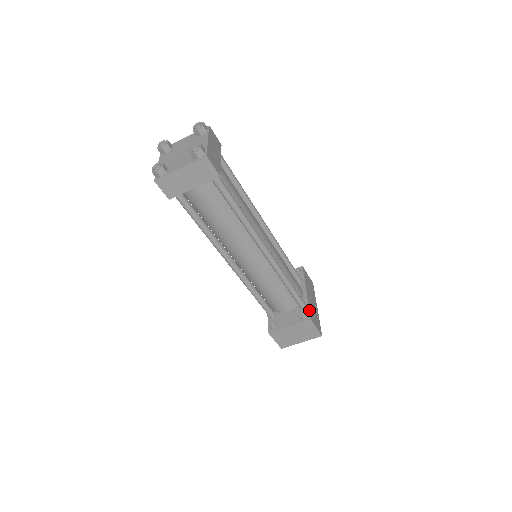
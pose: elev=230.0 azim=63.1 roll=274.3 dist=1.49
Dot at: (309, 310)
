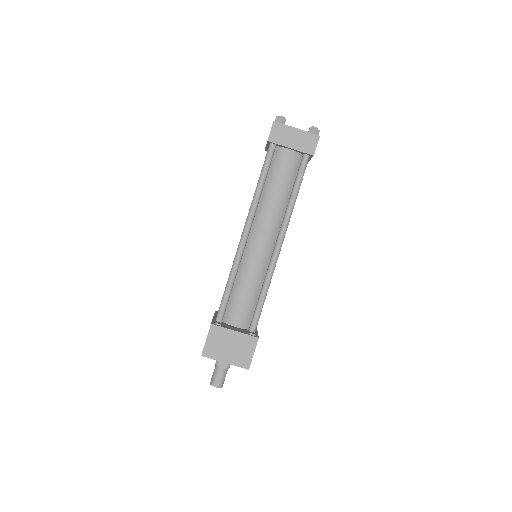
Dot at: occluded
